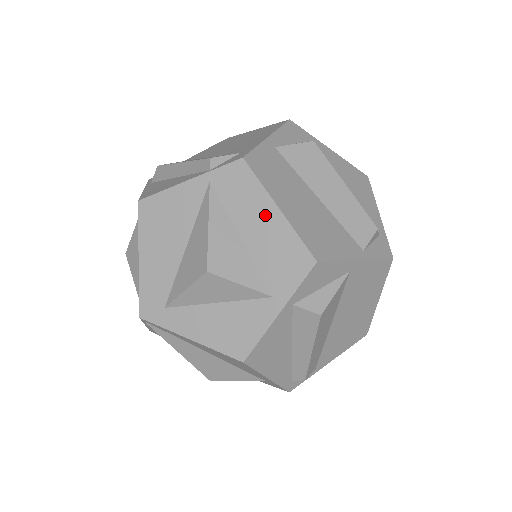
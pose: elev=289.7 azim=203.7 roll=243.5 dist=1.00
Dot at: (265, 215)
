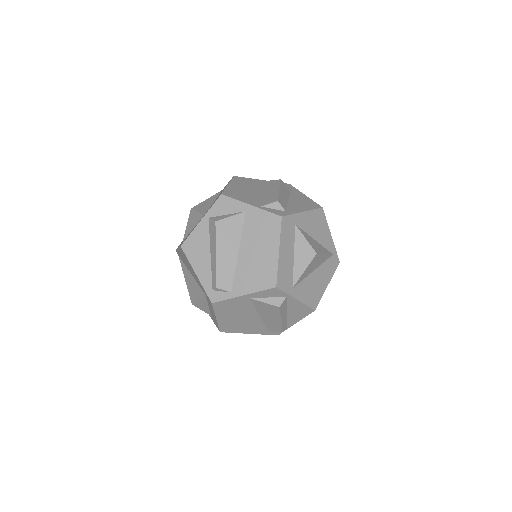
Dot at: occluded
